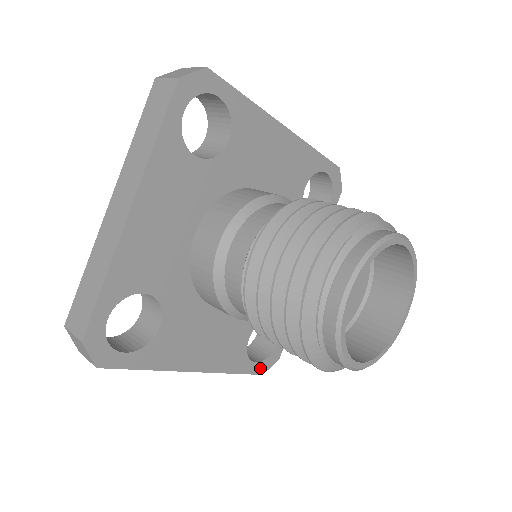
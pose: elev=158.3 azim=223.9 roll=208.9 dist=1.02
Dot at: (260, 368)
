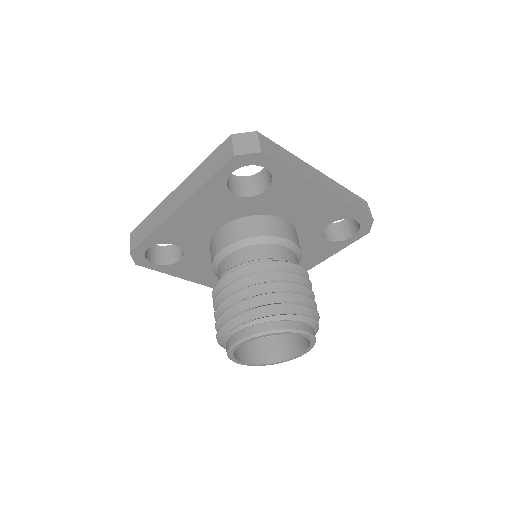
Dot at: occluded
